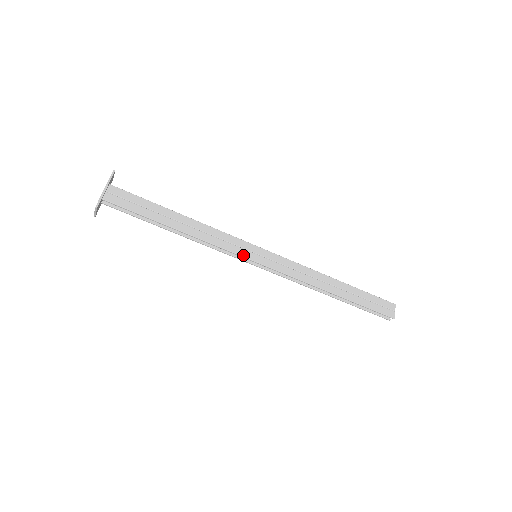
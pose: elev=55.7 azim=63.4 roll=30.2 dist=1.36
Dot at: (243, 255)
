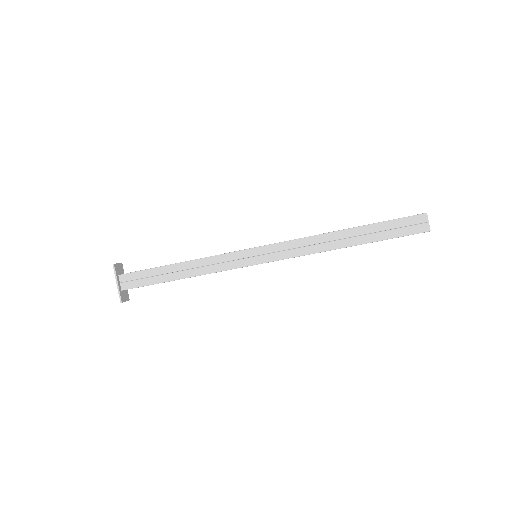
Dot at: (243, 266)
